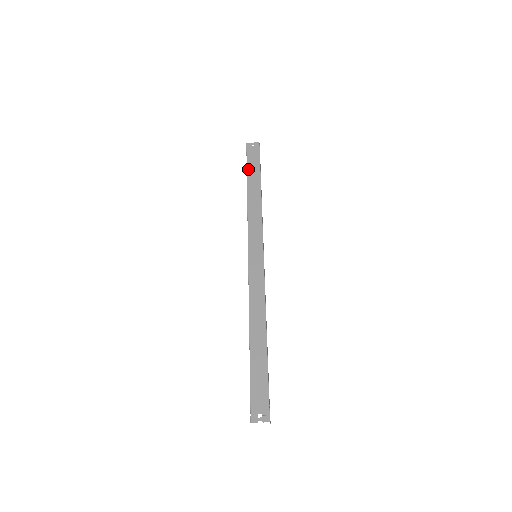
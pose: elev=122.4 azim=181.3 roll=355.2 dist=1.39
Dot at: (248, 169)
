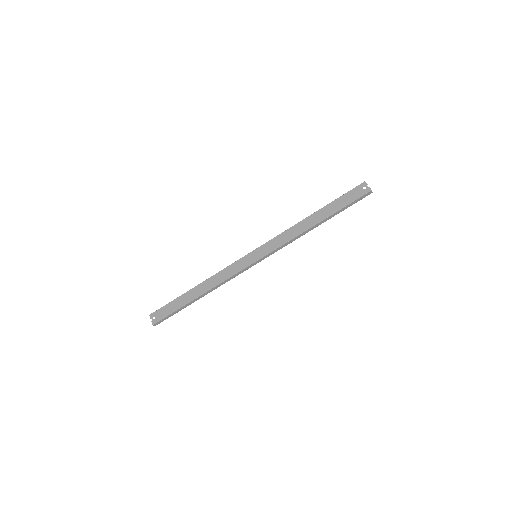
Dot at: (335, 201)
